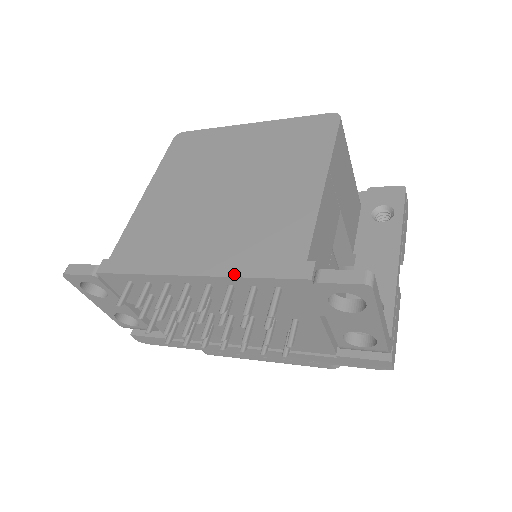
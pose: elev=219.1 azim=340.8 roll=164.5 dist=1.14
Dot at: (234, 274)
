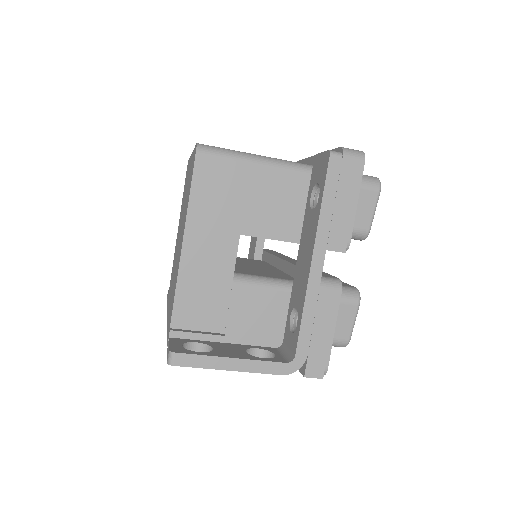
Dot at: (167, 326)
